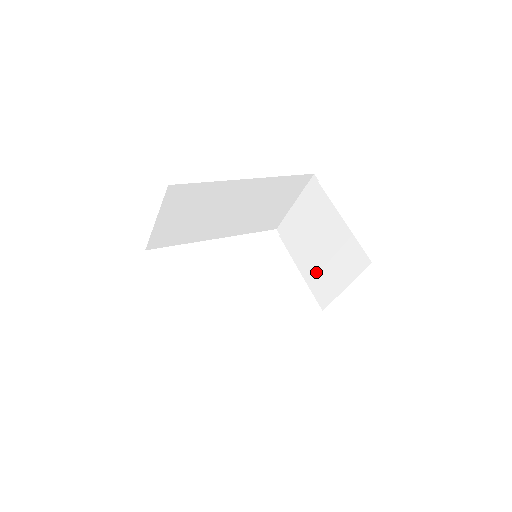
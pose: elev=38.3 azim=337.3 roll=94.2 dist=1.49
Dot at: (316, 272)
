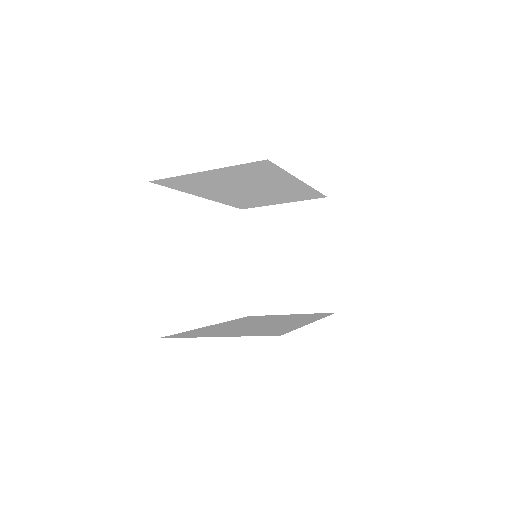
Dot at: (266, 280)
